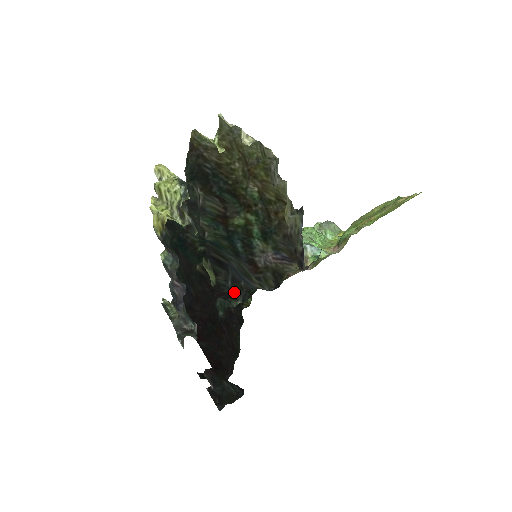
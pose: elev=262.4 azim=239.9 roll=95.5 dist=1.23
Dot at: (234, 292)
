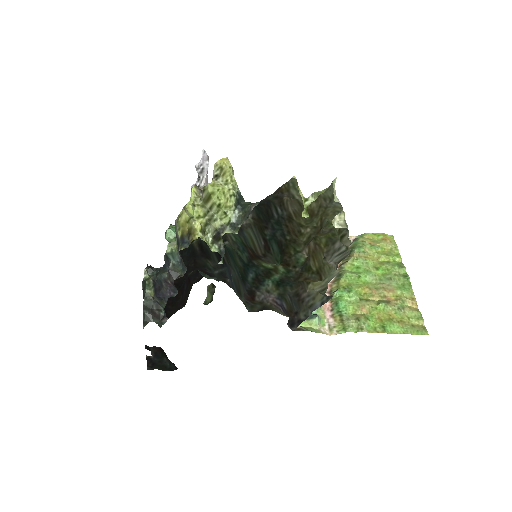
Dot at: (215, 275)
